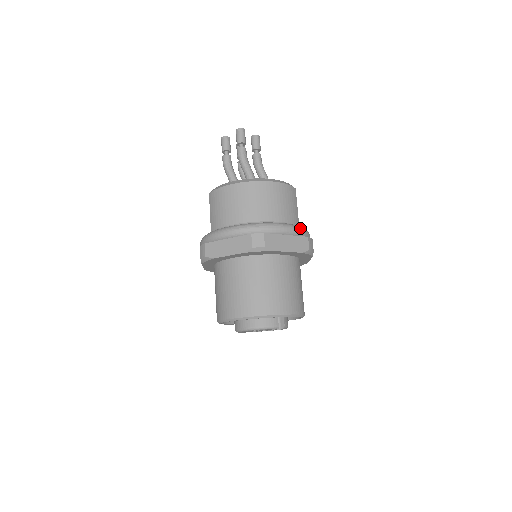
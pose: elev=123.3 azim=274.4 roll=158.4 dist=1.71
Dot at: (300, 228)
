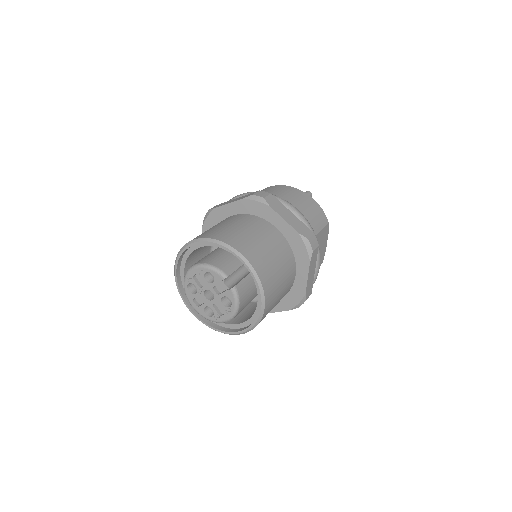
Dot at: occluded
